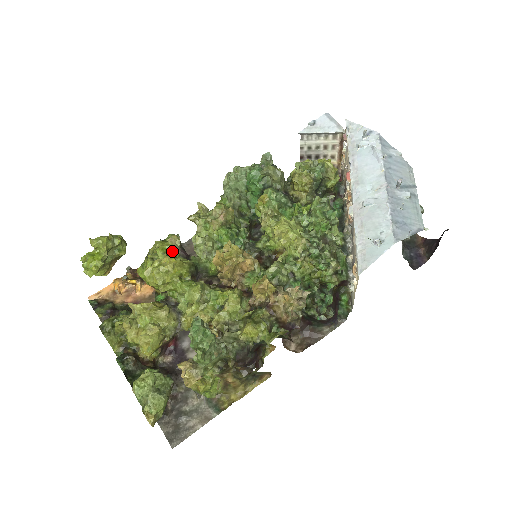
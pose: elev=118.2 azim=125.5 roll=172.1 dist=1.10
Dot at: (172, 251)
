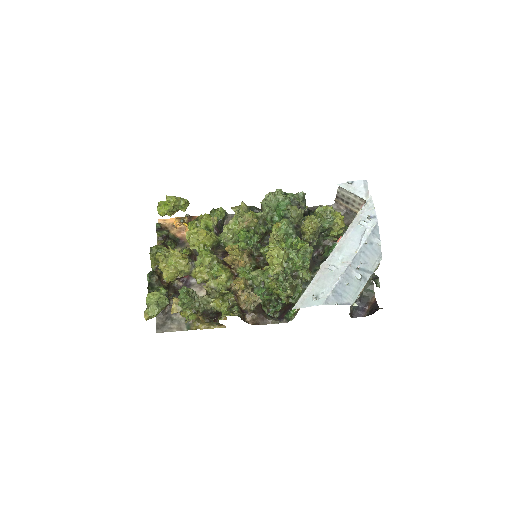
Dot at: (210, 225)
